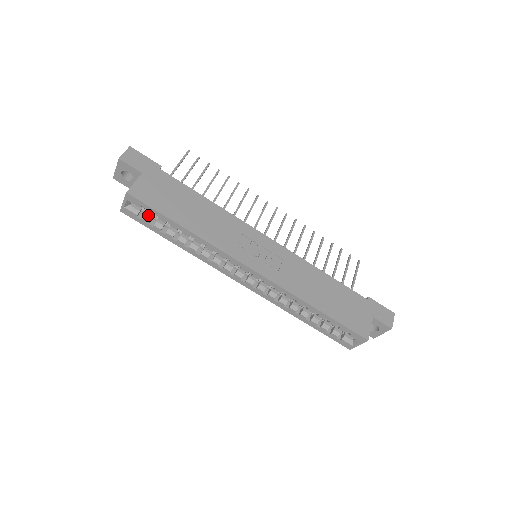
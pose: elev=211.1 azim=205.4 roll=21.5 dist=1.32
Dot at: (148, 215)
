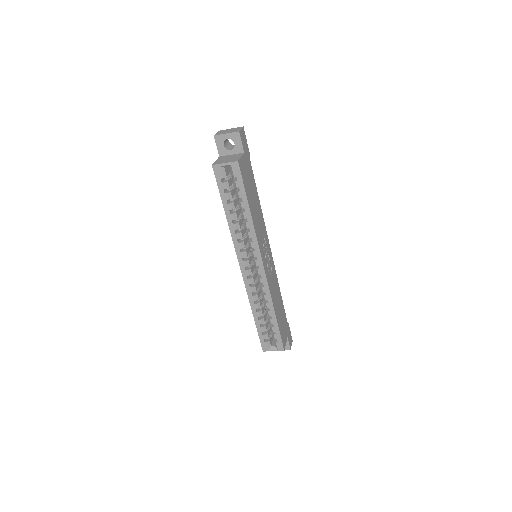
Dot at: (229, 183)
